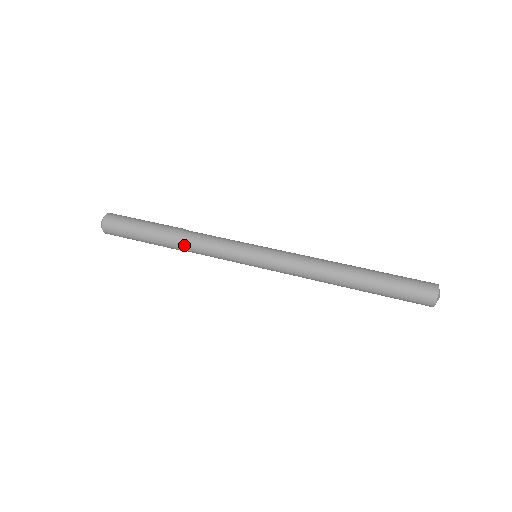
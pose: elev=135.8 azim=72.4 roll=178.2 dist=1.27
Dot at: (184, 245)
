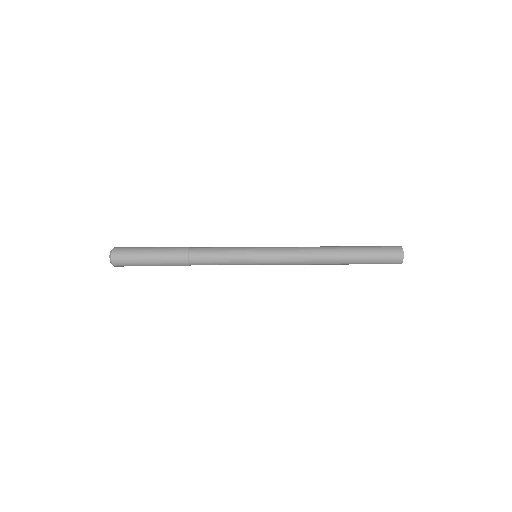
Dot at: (193, 260)
